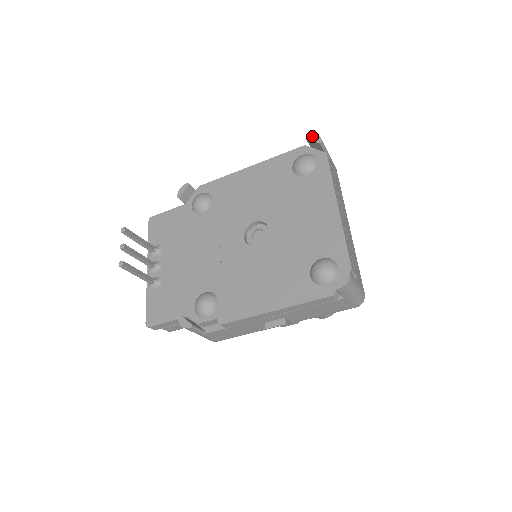
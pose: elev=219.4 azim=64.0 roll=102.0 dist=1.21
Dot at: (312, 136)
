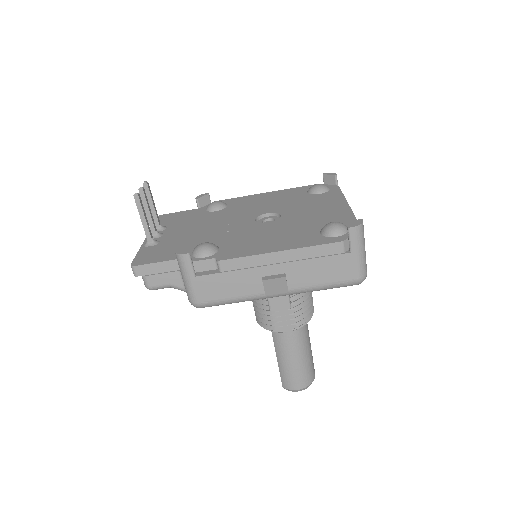
Dot at: (328, 173)
